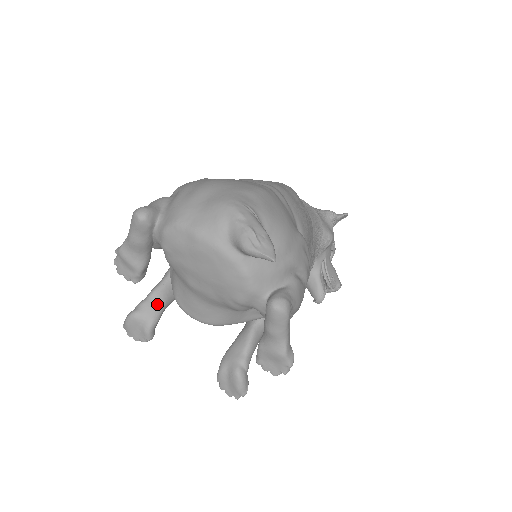
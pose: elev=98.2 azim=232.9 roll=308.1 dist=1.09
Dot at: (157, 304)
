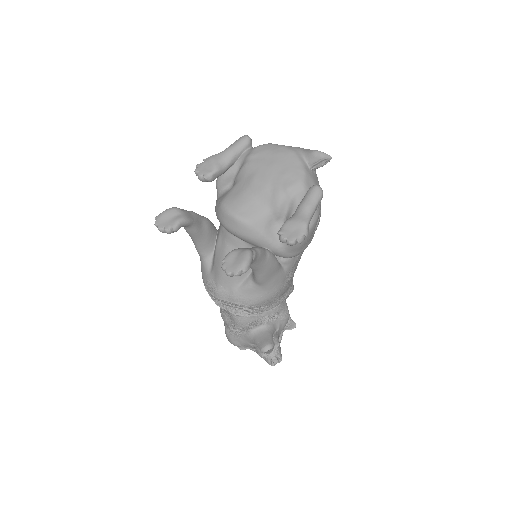
Dot at: (193, 216)
